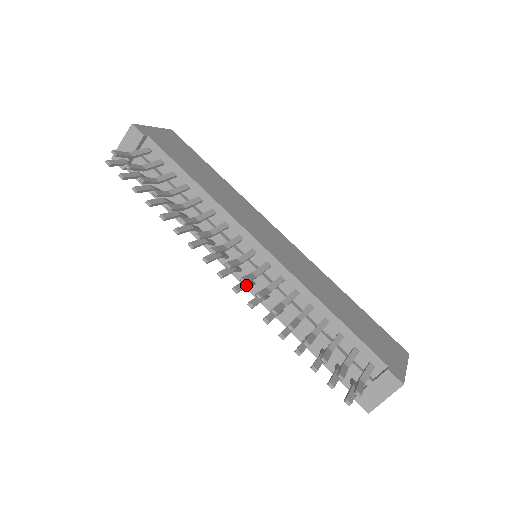
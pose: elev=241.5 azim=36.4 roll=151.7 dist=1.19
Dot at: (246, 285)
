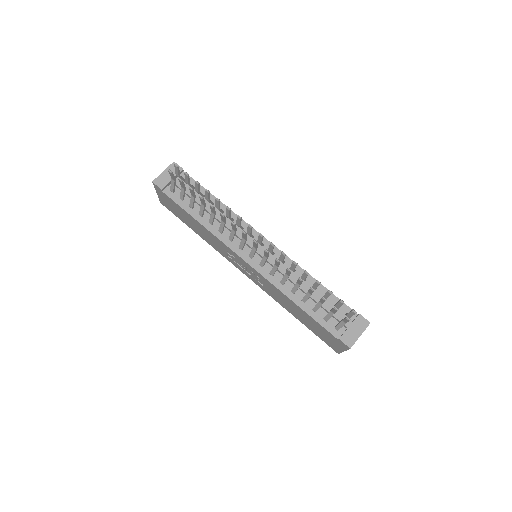
Dot at: (268, 254)
